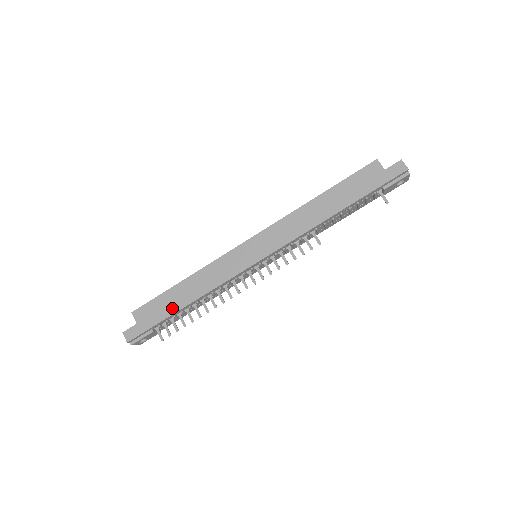
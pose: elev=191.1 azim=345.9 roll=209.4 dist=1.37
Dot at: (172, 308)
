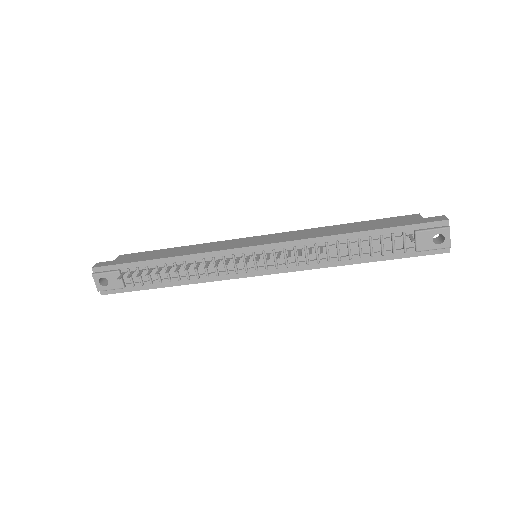
Dot at: (151, 257)
